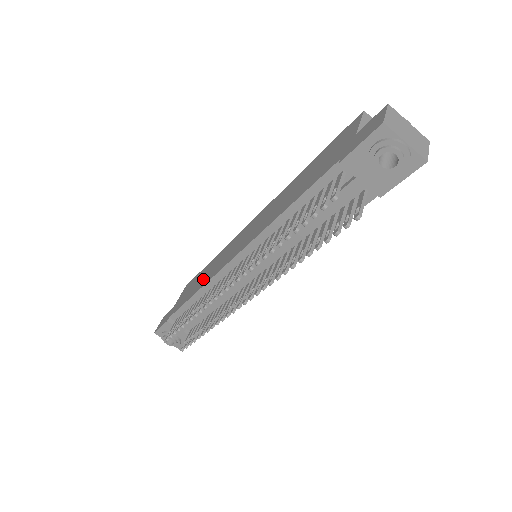
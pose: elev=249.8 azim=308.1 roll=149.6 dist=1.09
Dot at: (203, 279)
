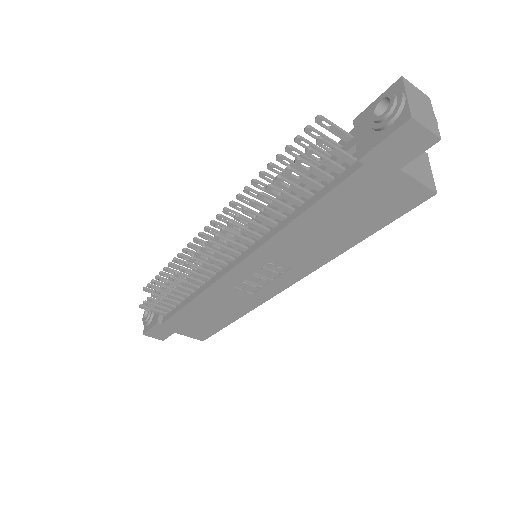
Dot at: occluded
